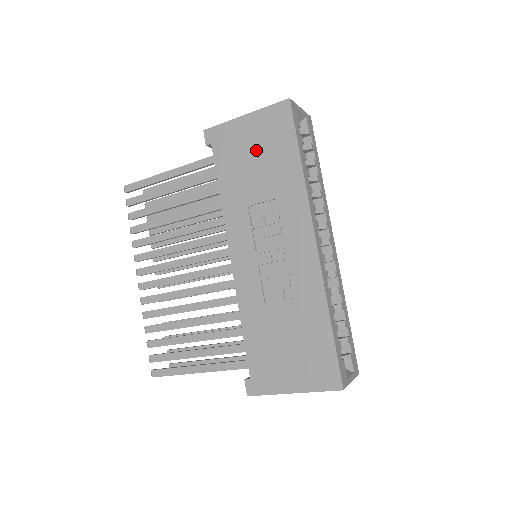
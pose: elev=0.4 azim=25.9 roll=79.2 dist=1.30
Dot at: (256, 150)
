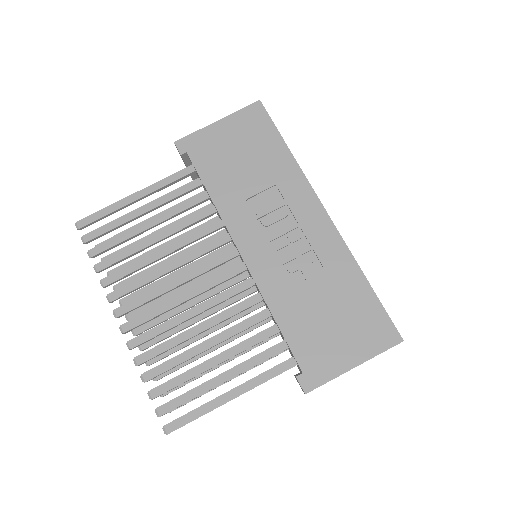
Dot at: (239, 148)
